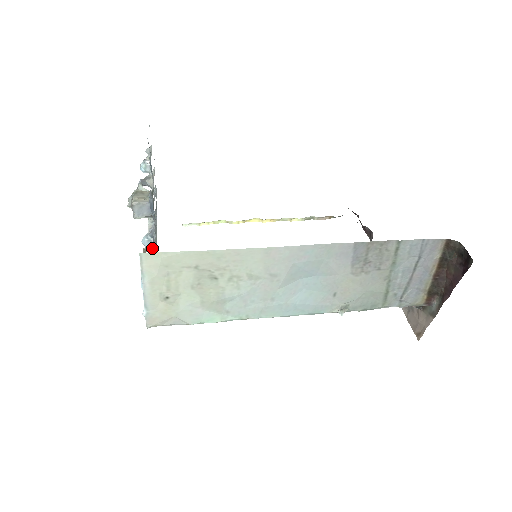
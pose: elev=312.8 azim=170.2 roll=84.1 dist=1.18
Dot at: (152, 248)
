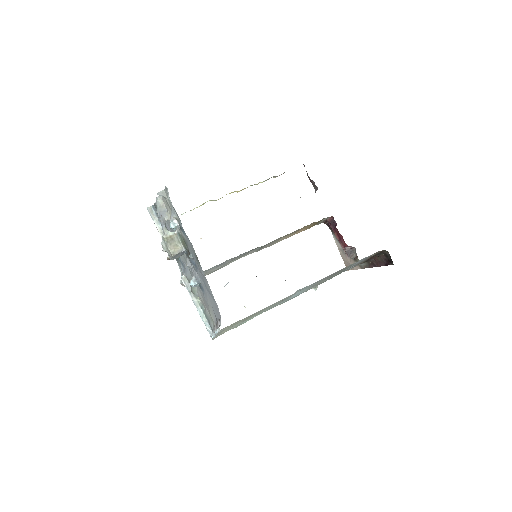
Dot at: occluded
